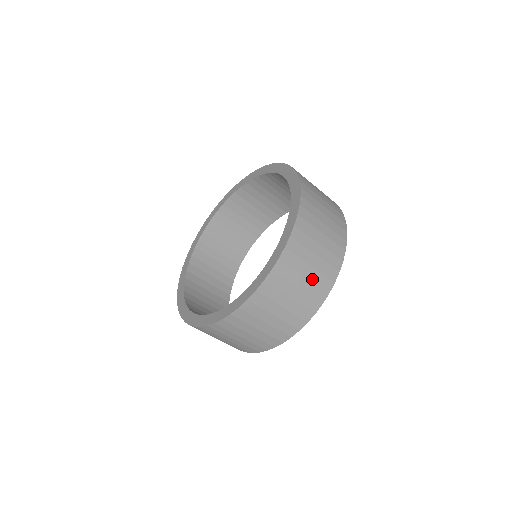
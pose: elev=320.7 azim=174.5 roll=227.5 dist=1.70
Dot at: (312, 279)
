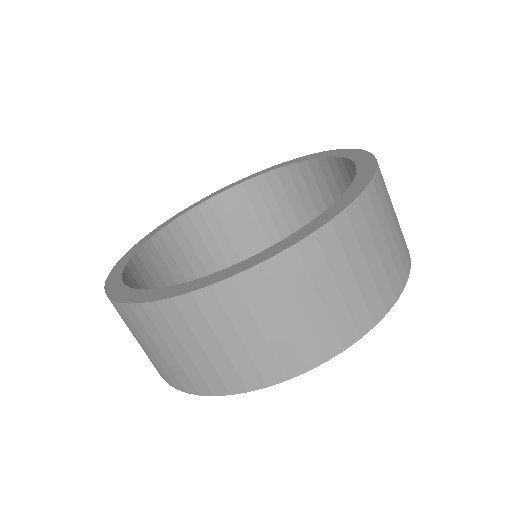
Dot at: (213, 360)
